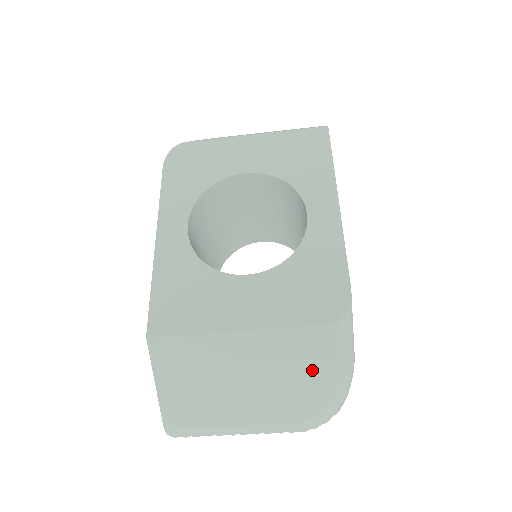
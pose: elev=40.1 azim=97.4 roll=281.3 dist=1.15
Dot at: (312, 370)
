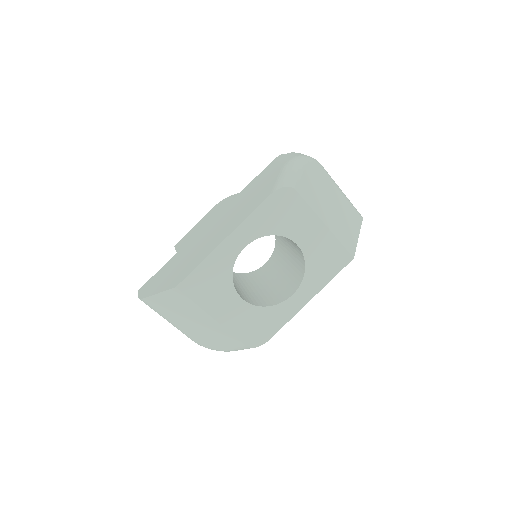
Dot at: (222, 344)
